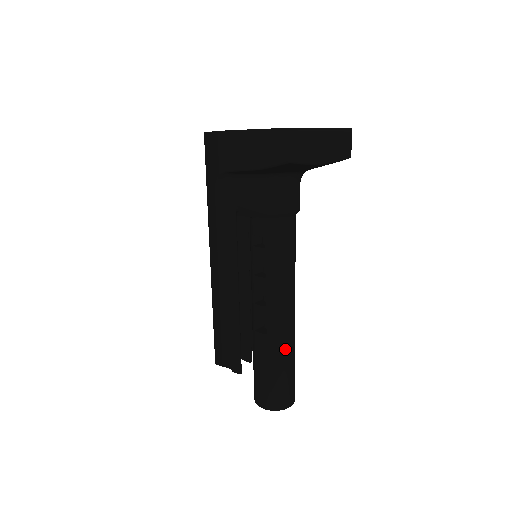
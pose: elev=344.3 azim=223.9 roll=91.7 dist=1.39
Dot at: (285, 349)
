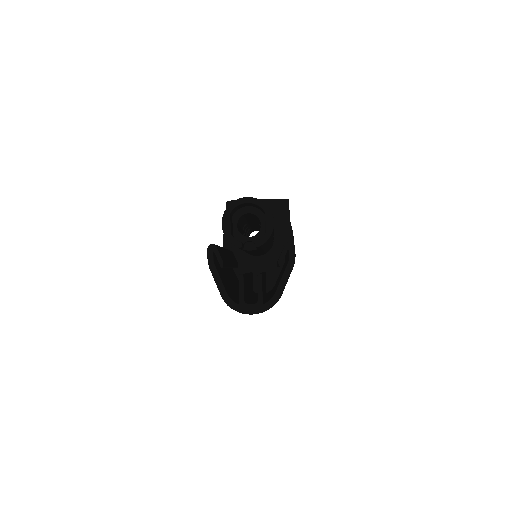
Dot at: occluded
